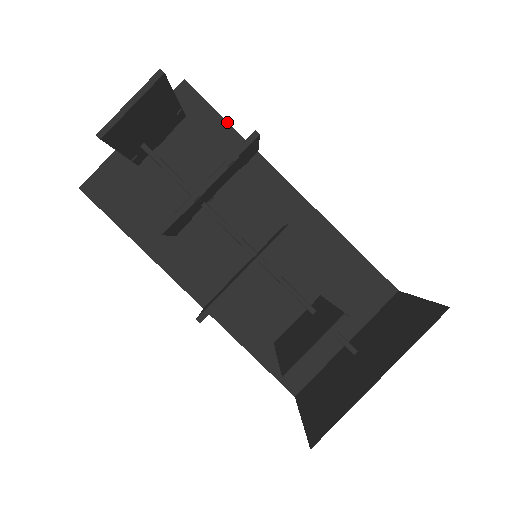
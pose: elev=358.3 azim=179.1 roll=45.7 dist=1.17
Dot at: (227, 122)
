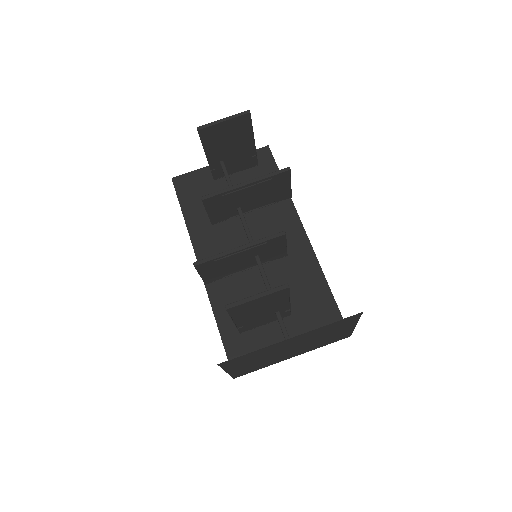
Dot at: occluded
